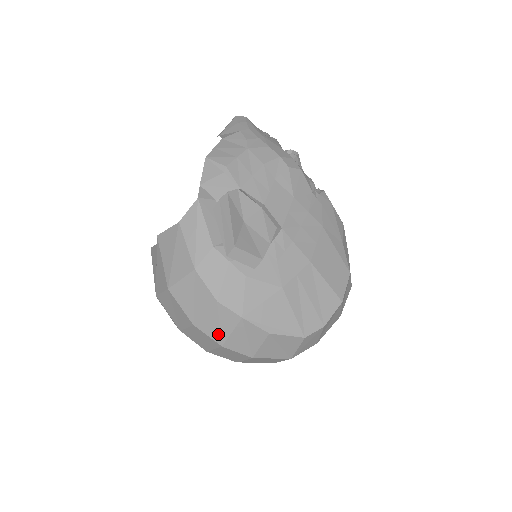
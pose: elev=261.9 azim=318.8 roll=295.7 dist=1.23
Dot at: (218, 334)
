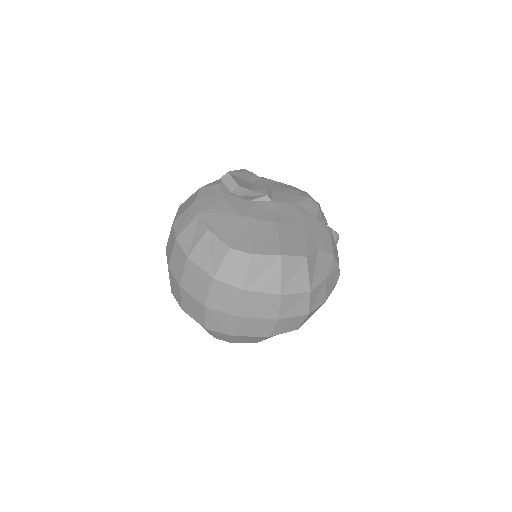
Dot at: (180, 228)
